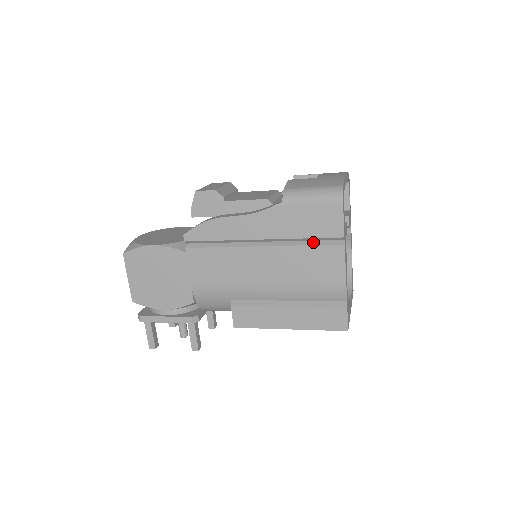
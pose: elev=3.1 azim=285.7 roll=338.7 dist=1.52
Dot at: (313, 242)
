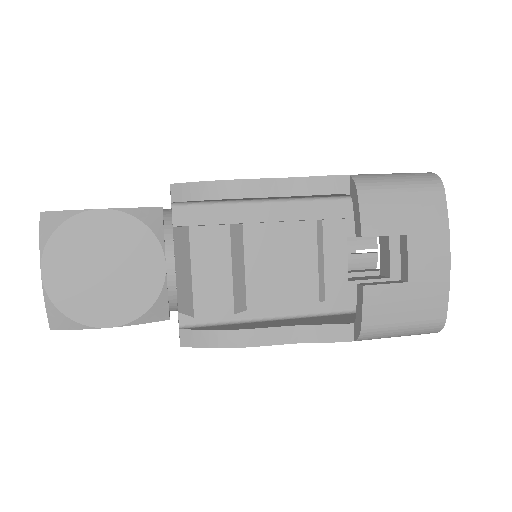
Dot at: occluded
